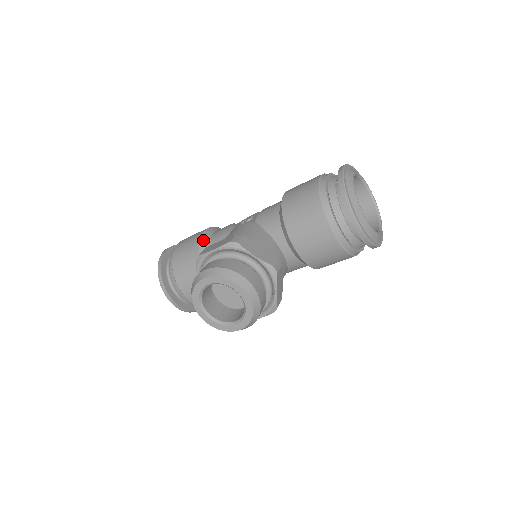
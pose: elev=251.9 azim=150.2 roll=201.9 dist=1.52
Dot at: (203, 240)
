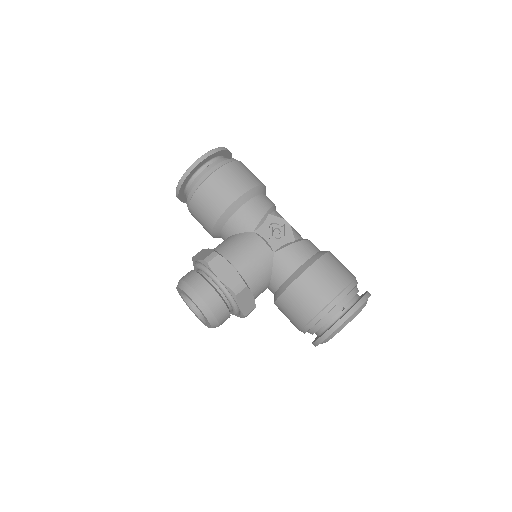
Dot at: (232, 207)
